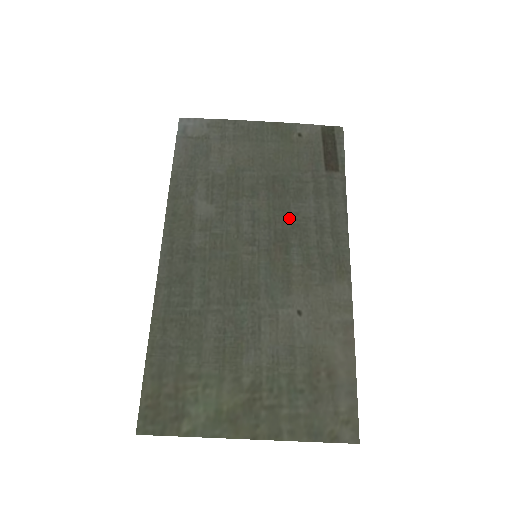
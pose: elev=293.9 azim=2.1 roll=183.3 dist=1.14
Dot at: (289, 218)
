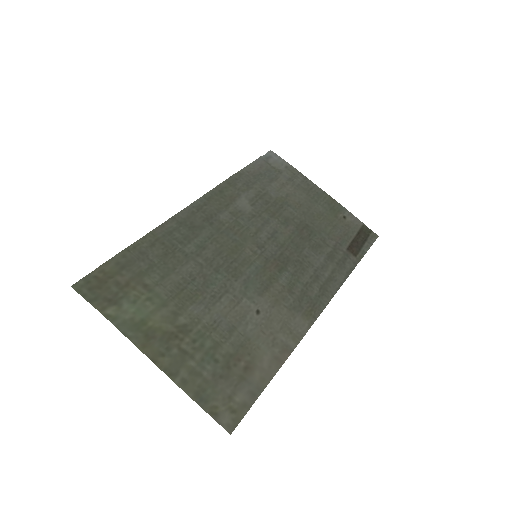
Dot at: (298, 254)
